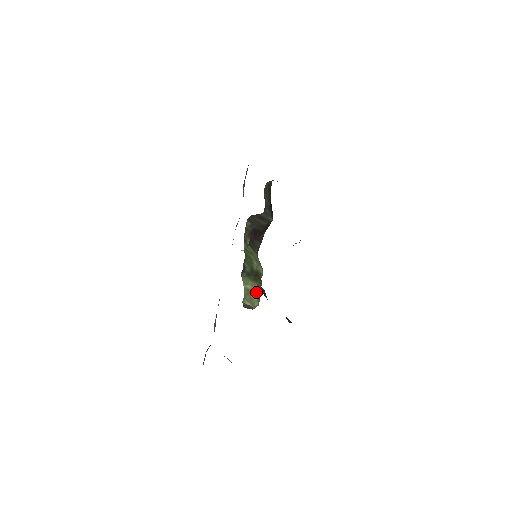
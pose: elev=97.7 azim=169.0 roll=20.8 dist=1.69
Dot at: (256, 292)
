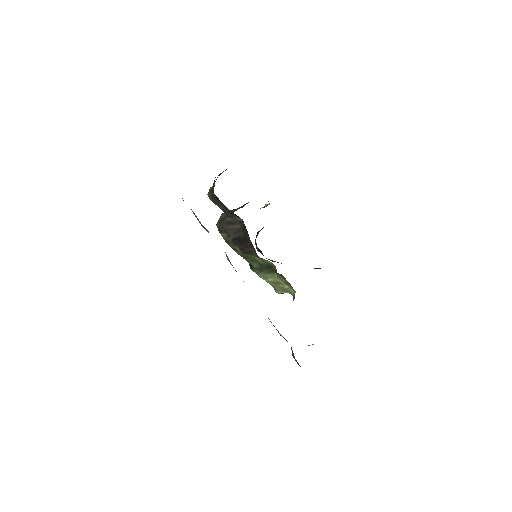
Dot at: (283, 282)
